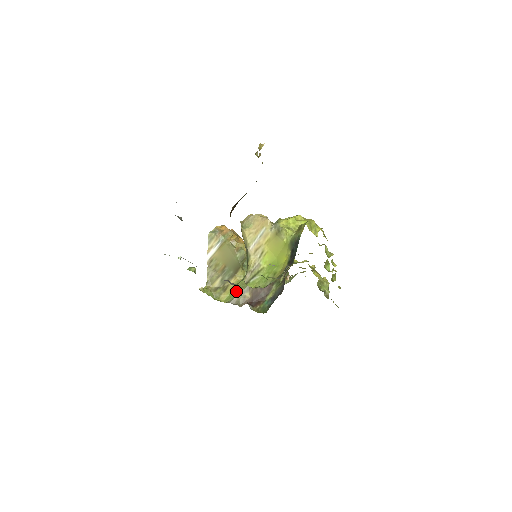
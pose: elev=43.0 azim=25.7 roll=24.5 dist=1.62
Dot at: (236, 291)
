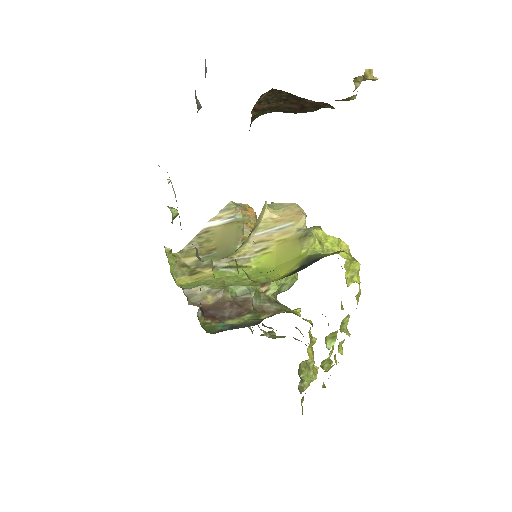
Dot at: (201, 284)
